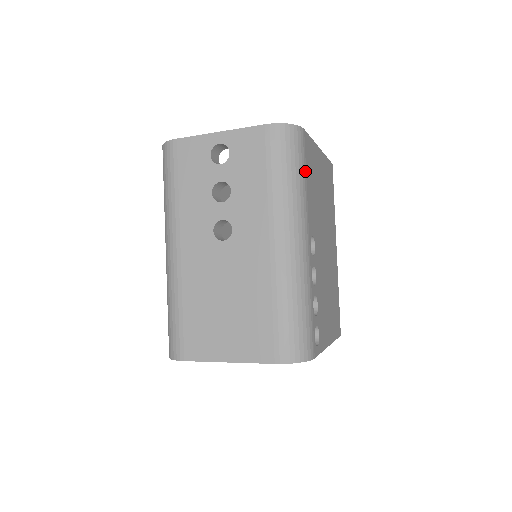
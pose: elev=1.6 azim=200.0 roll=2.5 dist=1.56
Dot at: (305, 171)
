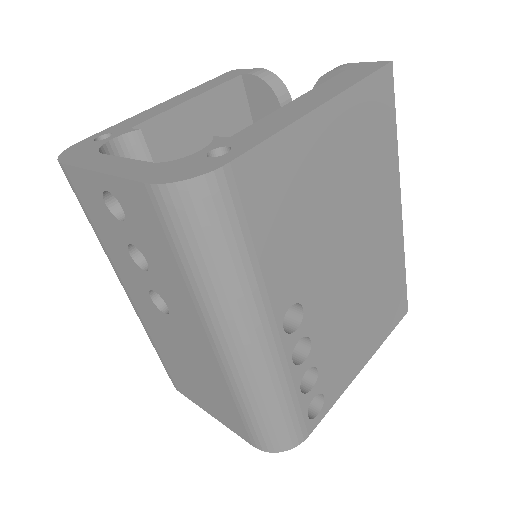
Dot at: (247, 237)
